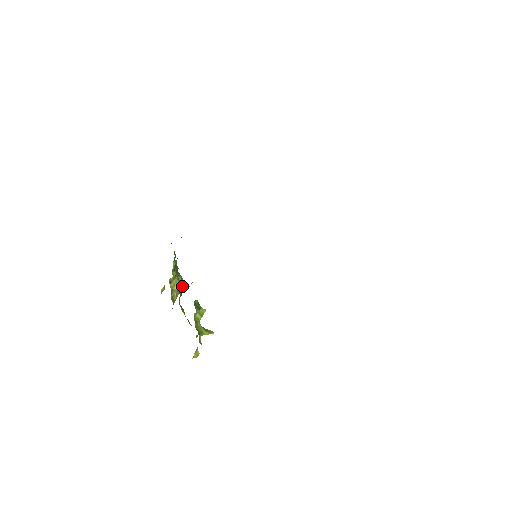
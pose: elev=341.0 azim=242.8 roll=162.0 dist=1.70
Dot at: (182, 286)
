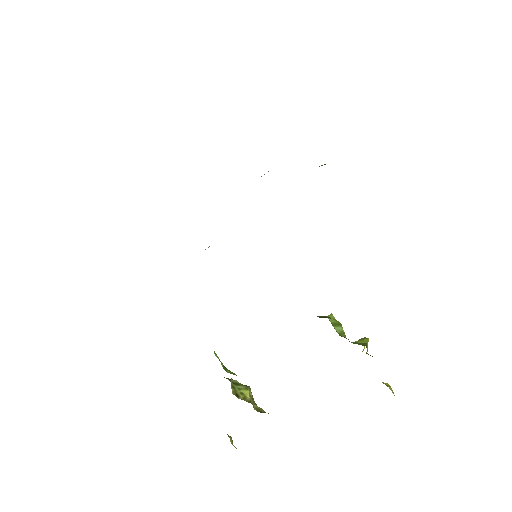
Dot at: occluded
